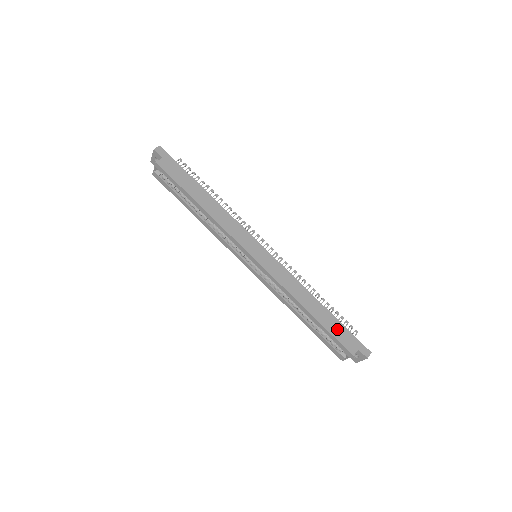
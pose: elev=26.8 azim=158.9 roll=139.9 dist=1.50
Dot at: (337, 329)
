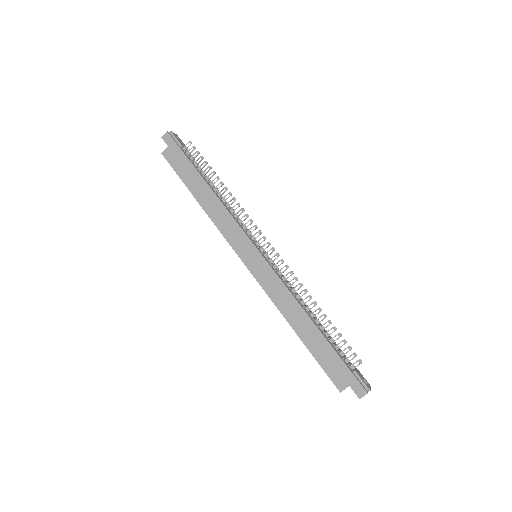
Dot at: (327, 357)
